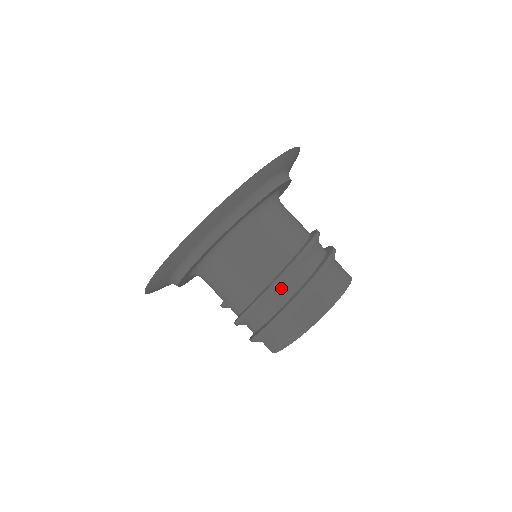
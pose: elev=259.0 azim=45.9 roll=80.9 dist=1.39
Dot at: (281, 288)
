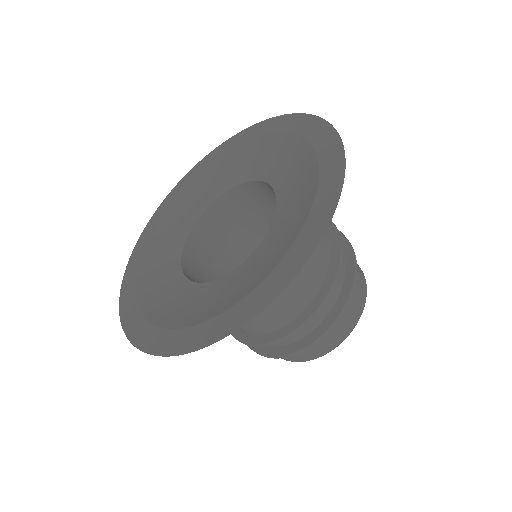
Dot at: occluded
